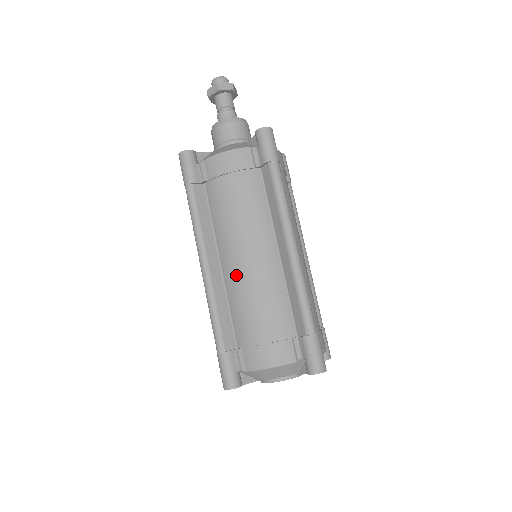
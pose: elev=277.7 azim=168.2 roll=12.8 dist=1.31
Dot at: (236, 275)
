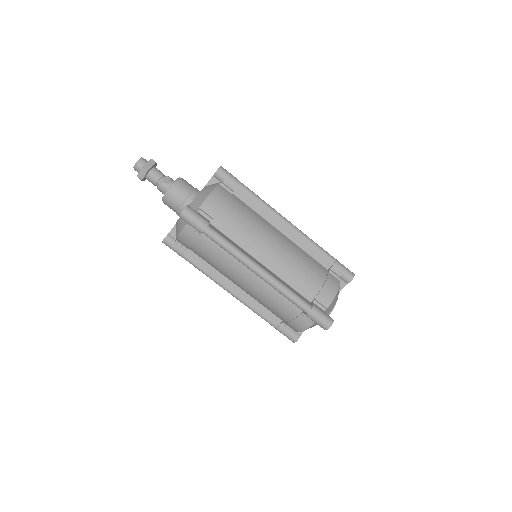
Dot at: occluded
